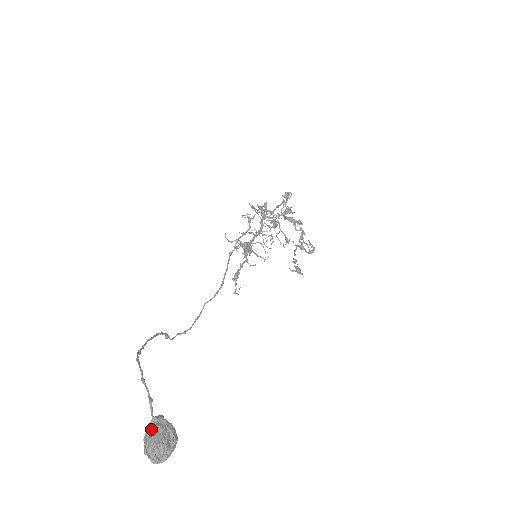
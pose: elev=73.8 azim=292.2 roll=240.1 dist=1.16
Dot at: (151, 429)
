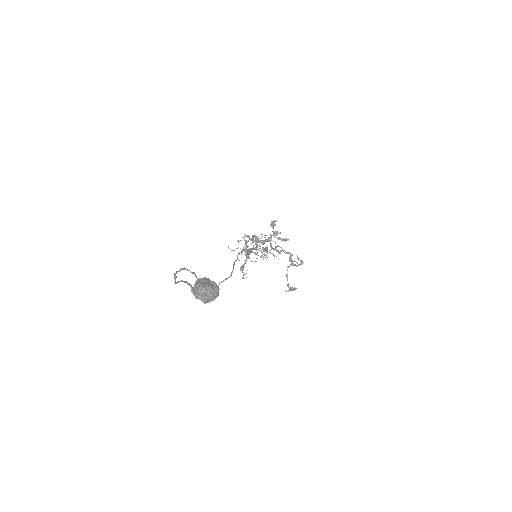
Dot at: (198, 282)
